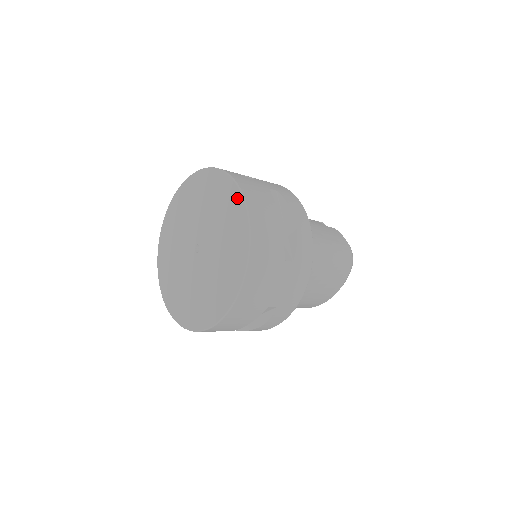
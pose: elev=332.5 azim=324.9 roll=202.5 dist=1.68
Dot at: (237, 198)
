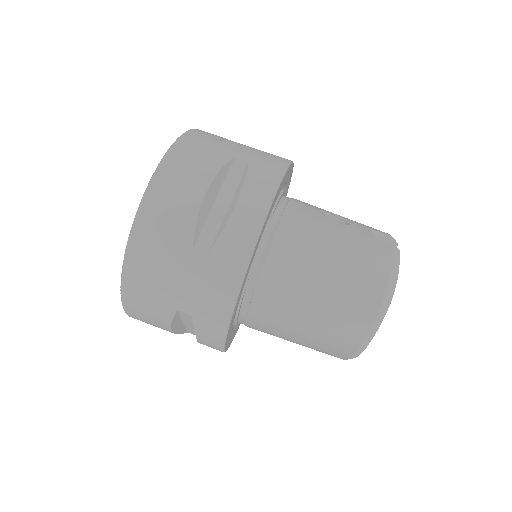
Dot at: occluded
